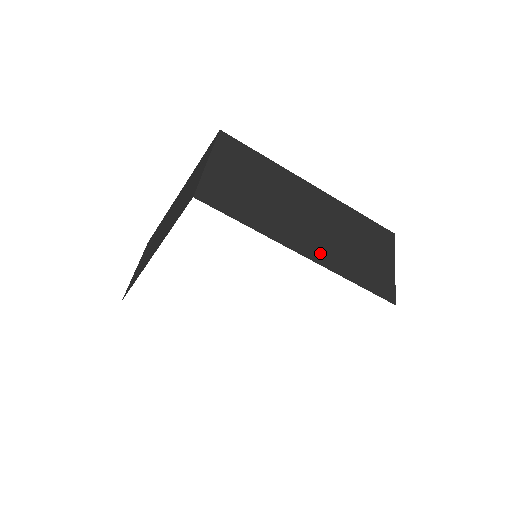
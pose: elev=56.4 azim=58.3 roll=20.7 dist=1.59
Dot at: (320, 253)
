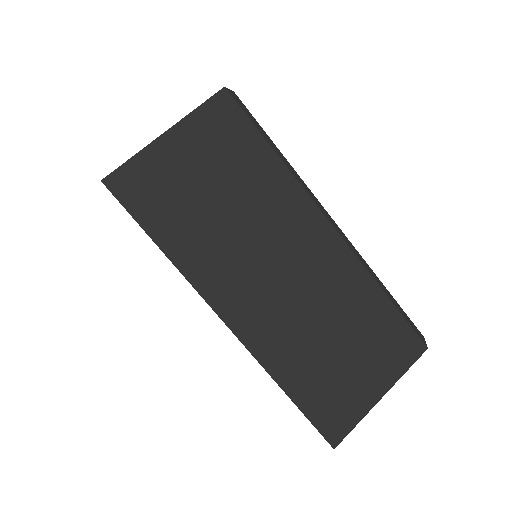
Dot at: (260, 331)
